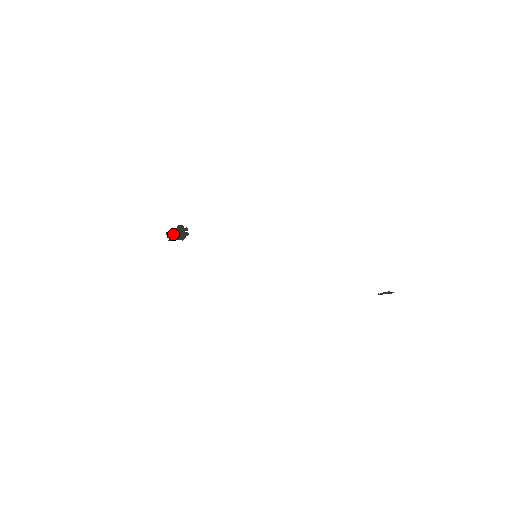
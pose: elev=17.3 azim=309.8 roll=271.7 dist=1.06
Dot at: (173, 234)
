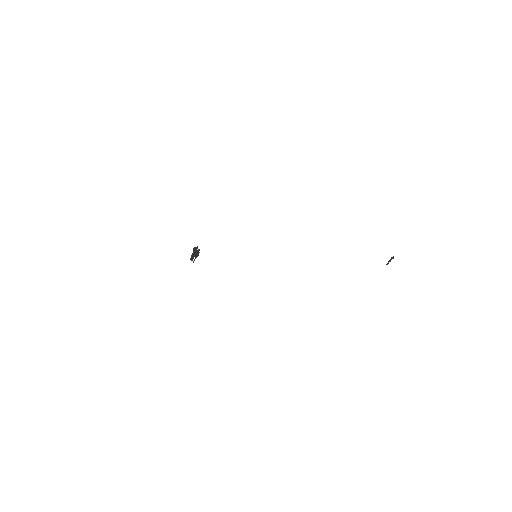
Dot at: (193, 256)
